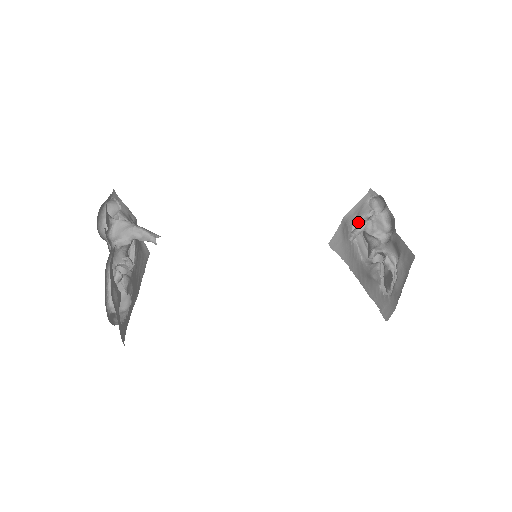
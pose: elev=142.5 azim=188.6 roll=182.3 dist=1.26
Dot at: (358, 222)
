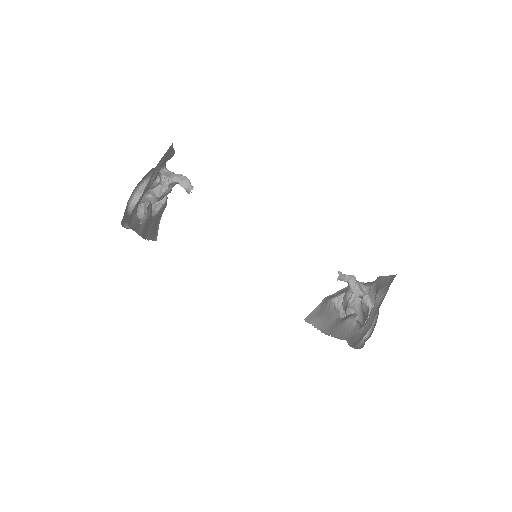
Dot at: (339, 296)
